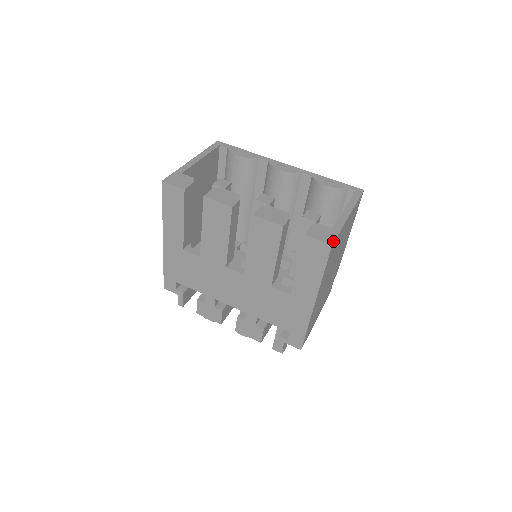
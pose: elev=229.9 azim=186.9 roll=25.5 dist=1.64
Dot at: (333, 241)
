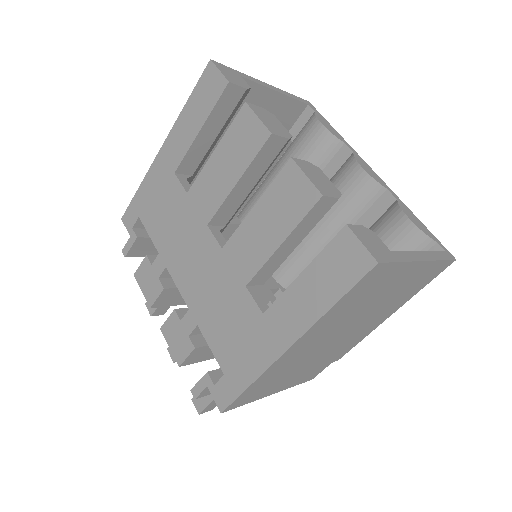
Dot at: (383, 260)
